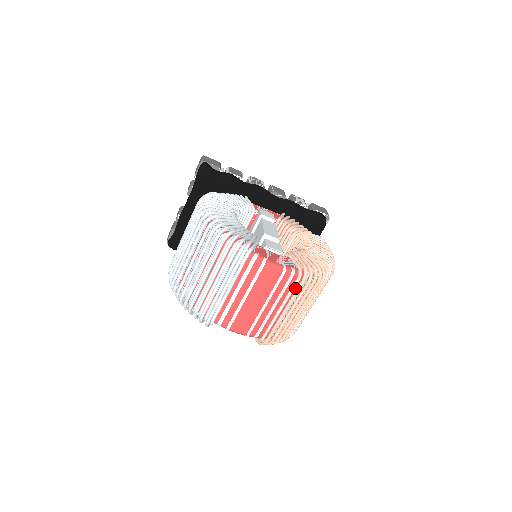
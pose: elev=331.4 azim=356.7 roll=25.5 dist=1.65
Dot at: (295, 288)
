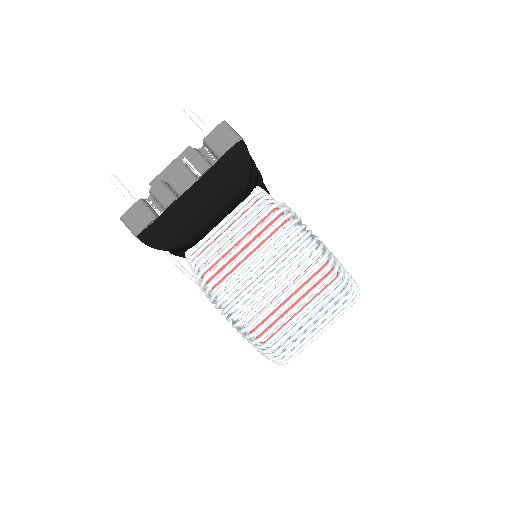
Dot at: occluded
